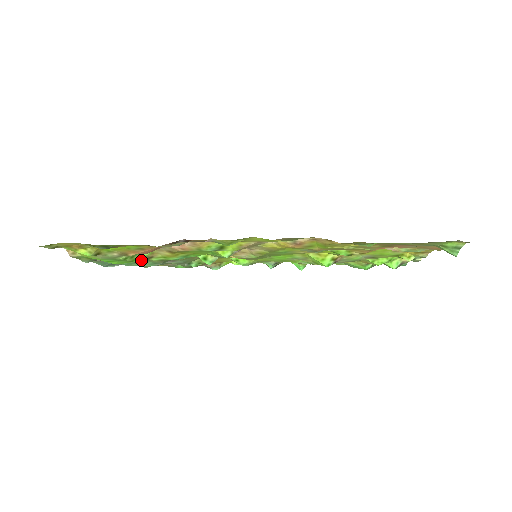
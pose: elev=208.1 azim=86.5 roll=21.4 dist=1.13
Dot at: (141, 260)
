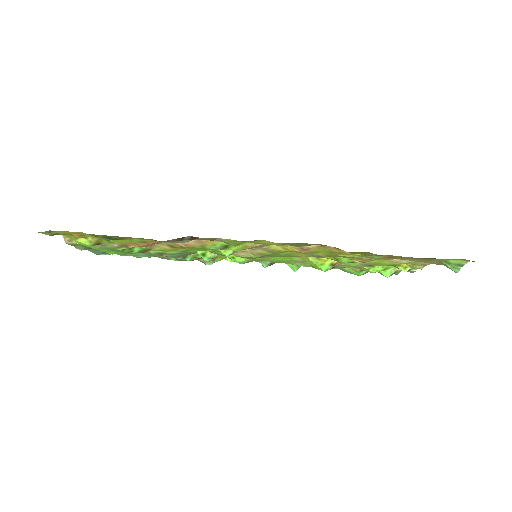
Dot at: (138, 252)
